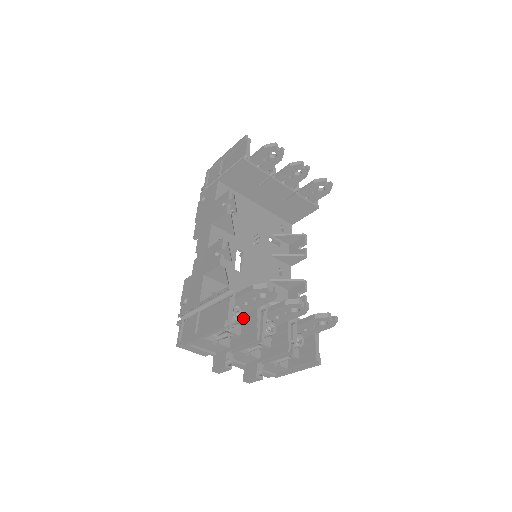
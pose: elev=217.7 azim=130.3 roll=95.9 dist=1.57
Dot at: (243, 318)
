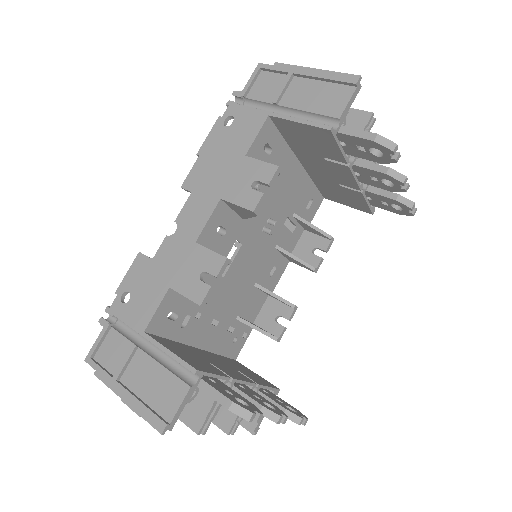
Dot at: (194, 397)
